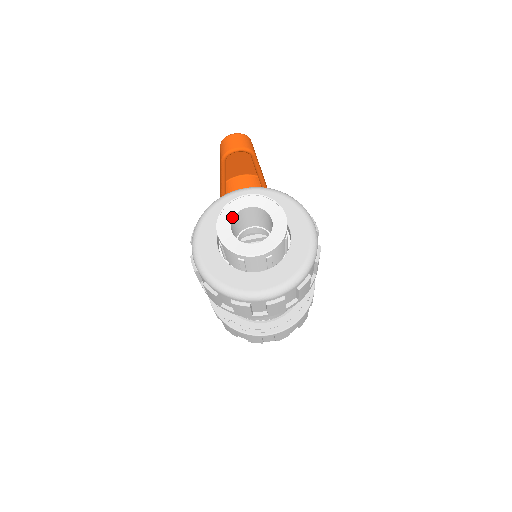
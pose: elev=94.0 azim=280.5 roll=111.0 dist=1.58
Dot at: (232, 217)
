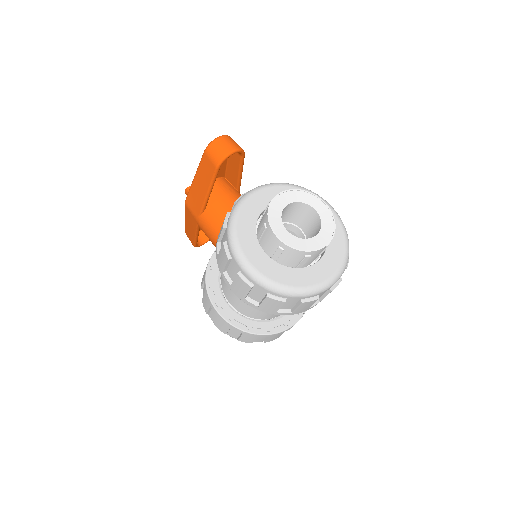
Dot at: (280, 218)
